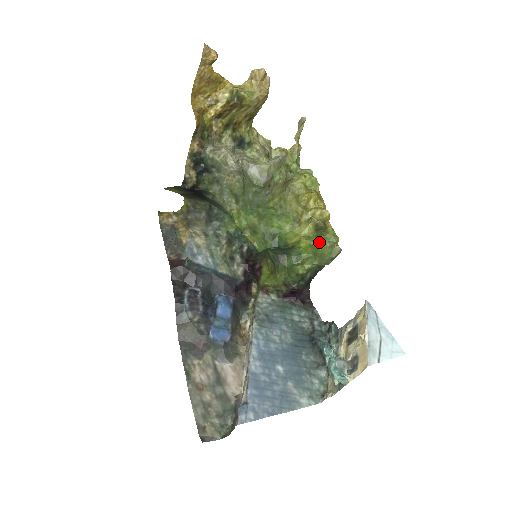
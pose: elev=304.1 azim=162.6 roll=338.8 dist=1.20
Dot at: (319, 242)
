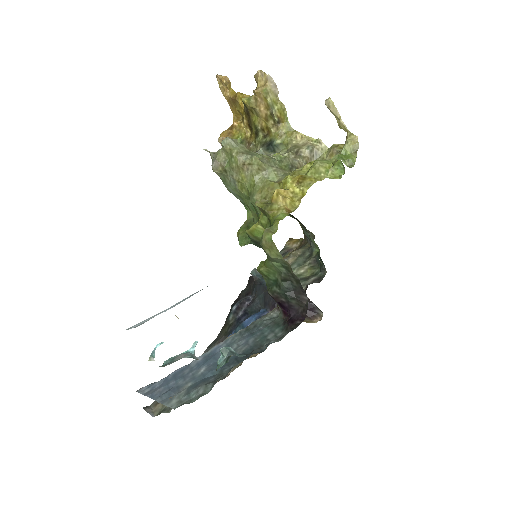
Dot at: occluded
